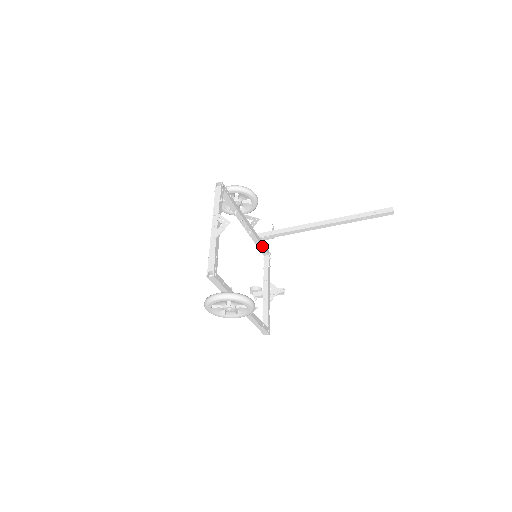
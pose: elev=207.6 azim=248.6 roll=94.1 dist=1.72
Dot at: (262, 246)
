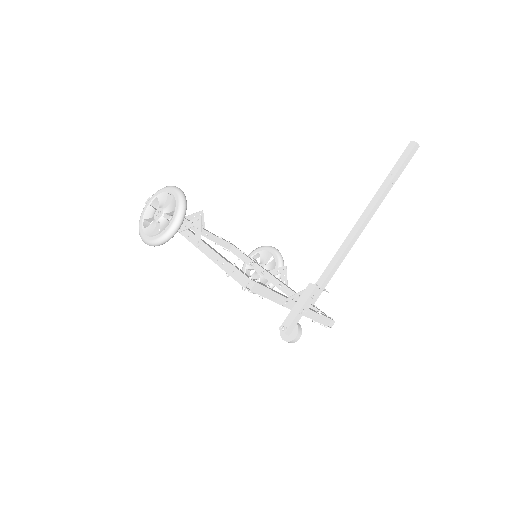
Dot at: occluded
